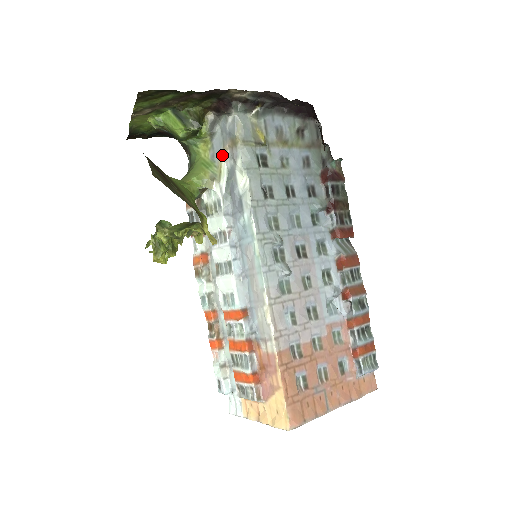
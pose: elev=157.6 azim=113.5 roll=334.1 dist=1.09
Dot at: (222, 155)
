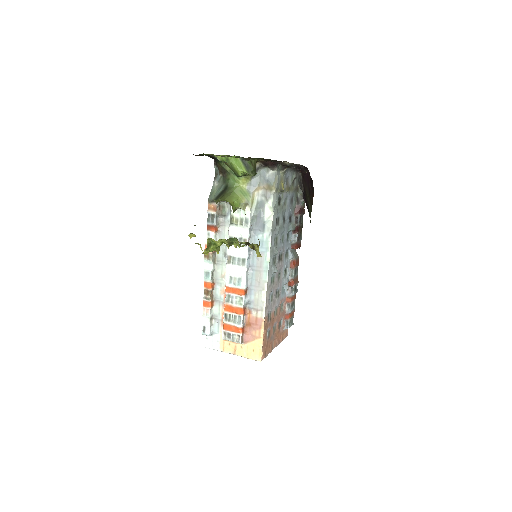
Dot at: (256, 190)
